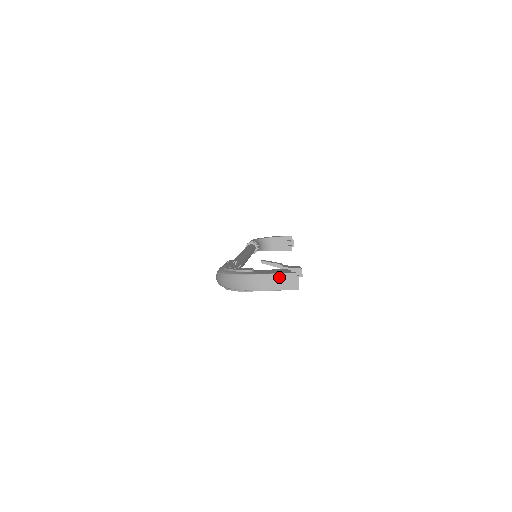
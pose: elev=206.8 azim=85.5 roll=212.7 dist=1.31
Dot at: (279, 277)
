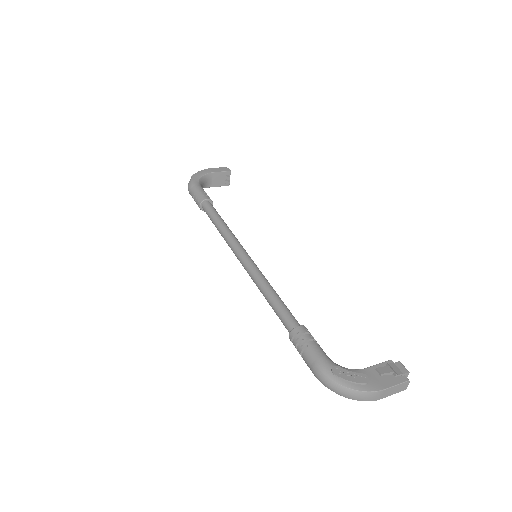
Dot at: (396, 387)
